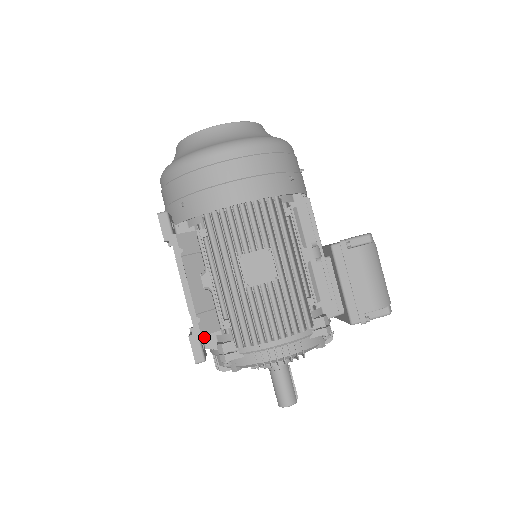
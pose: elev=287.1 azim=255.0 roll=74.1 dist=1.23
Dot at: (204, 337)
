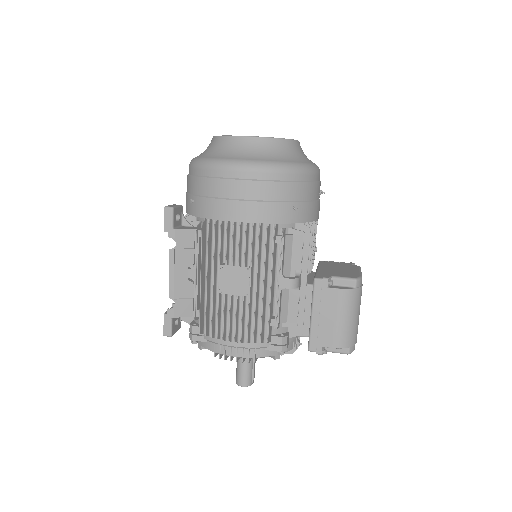
Dot at: occluded
